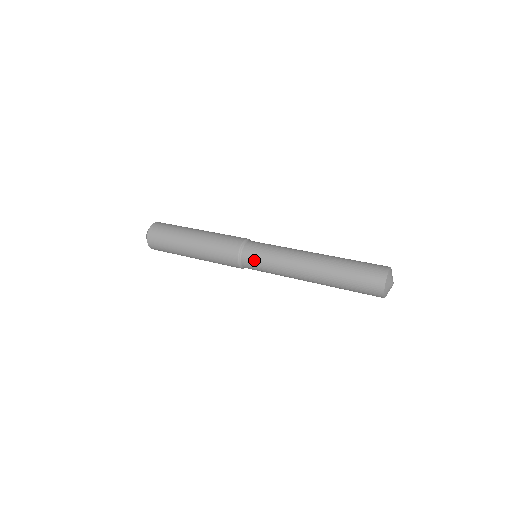
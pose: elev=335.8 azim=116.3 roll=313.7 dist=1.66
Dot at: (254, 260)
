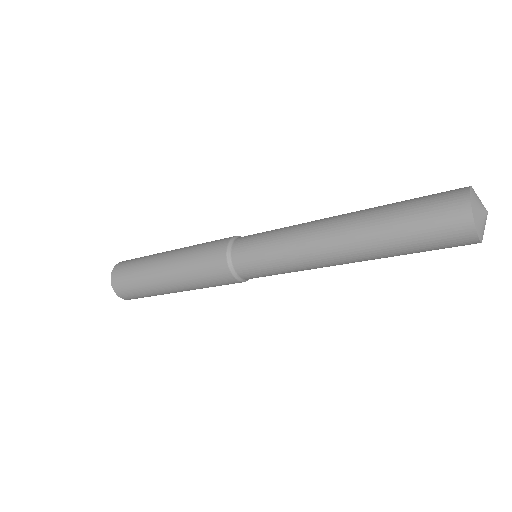
Dot at: (255, 234)
